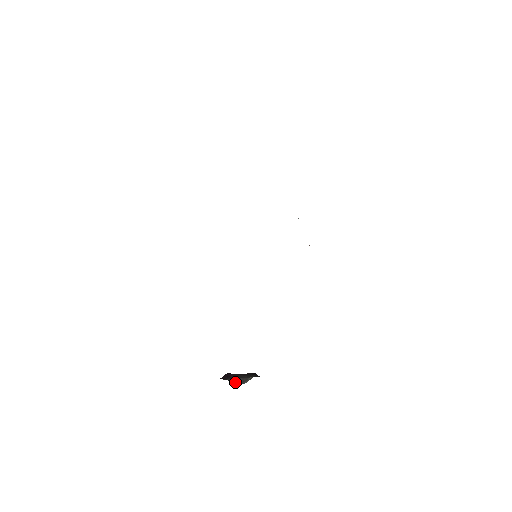
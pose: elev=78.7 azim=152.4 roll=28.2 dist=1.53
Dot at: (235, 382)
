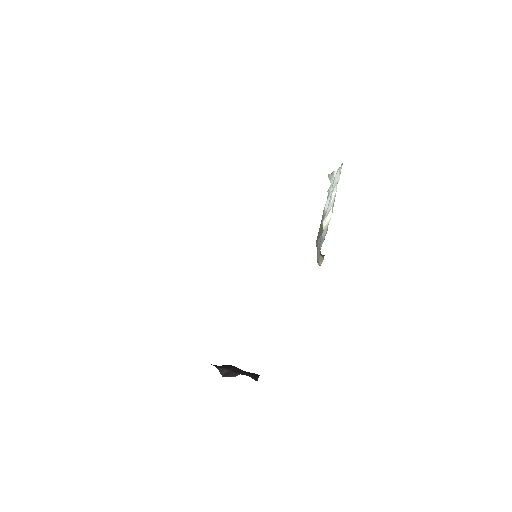
Dot at: (226, 373)
